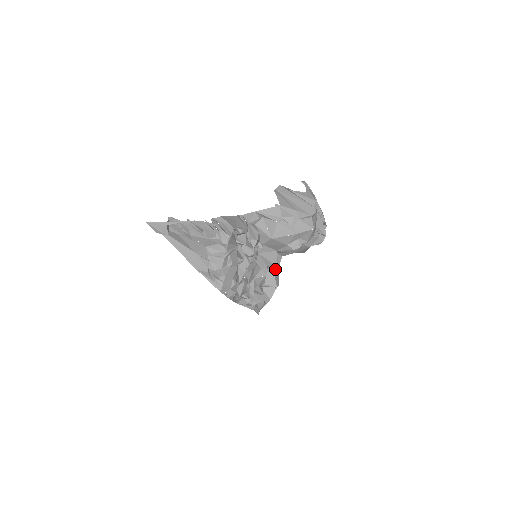
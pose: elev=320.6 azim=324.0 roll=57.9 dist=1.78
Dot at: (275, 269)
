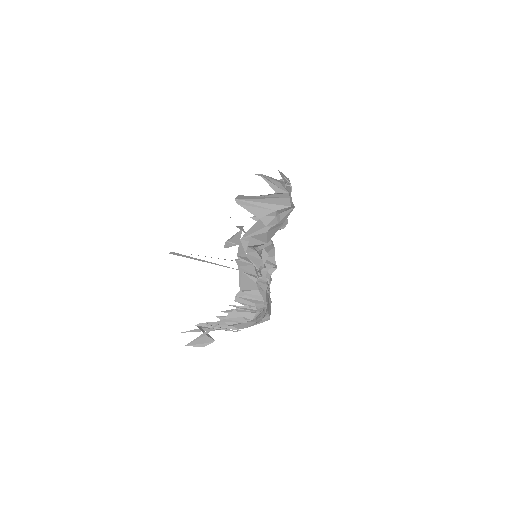
Dot at: occluded
